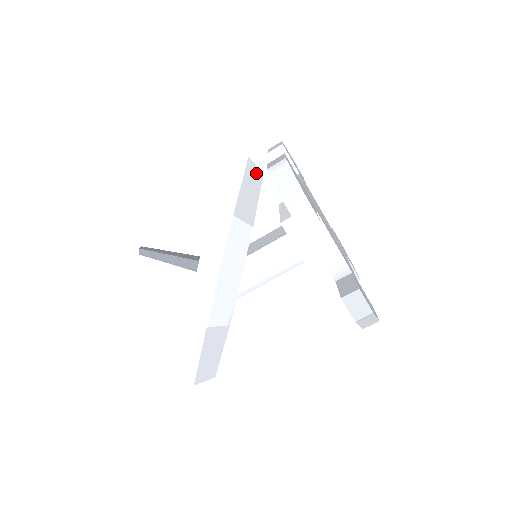
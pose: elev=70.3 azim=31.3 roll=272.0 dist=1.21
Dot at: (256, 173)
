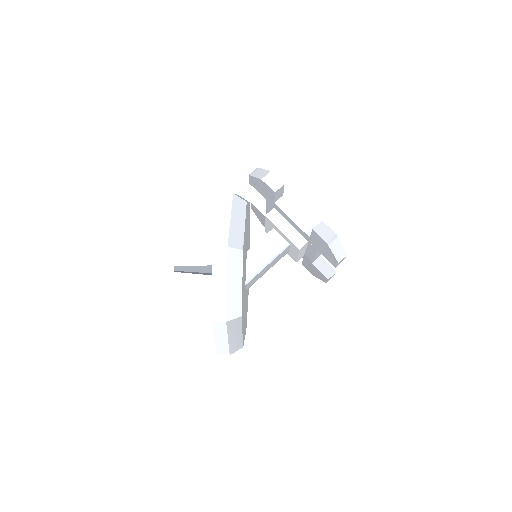
Dot at: occluded
